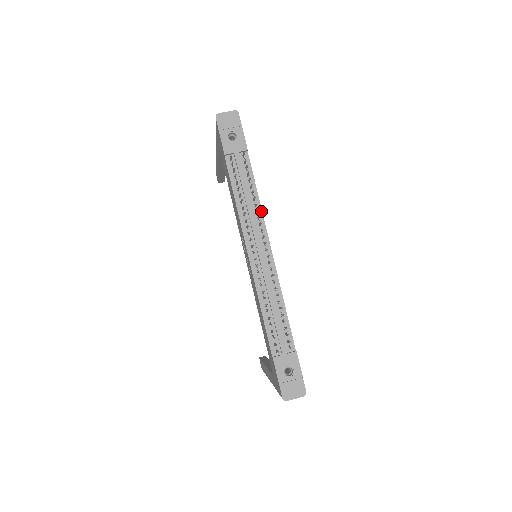
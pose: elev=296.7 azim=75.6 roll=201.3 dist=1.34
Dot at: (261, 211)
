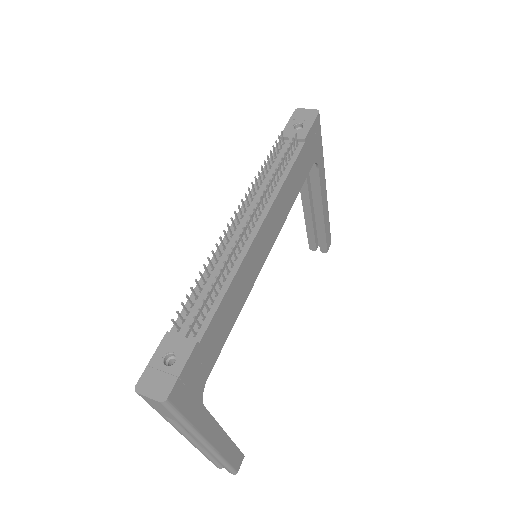
Dot at: (278, 191)
